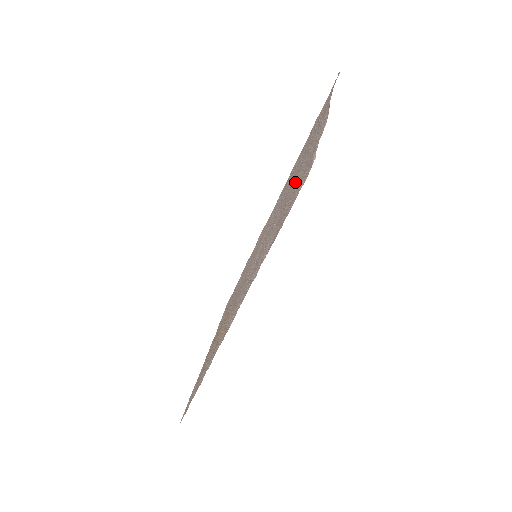
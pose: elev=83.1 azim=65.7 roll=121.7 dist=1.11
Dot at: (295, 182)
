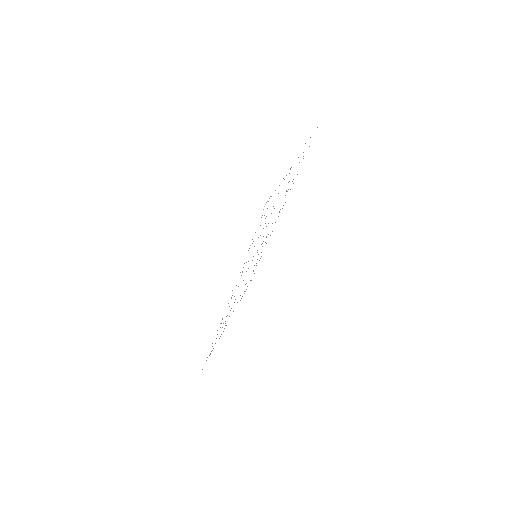
Dot at: occluded
